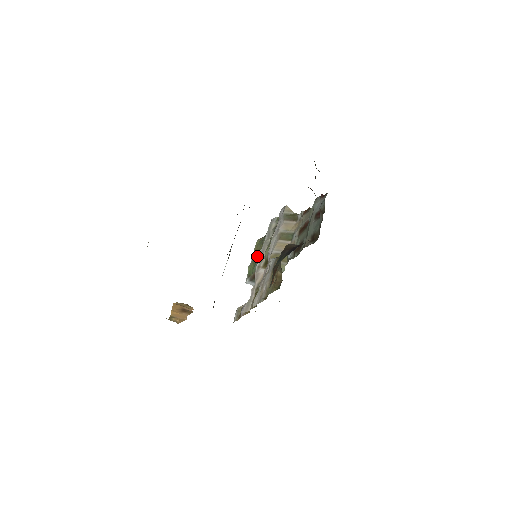
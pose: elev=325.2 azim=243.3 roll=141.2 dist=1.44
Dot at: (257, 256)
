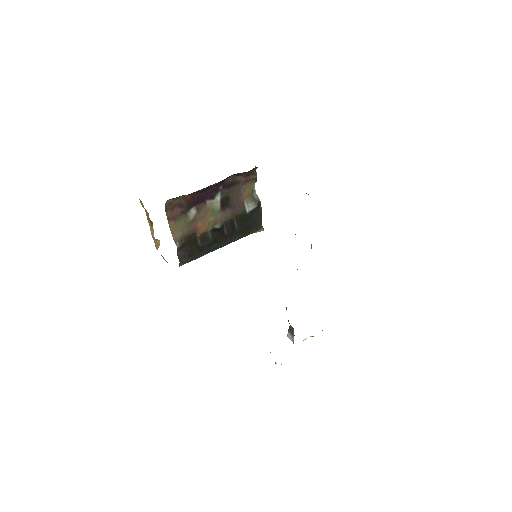
Dot at: occluded
